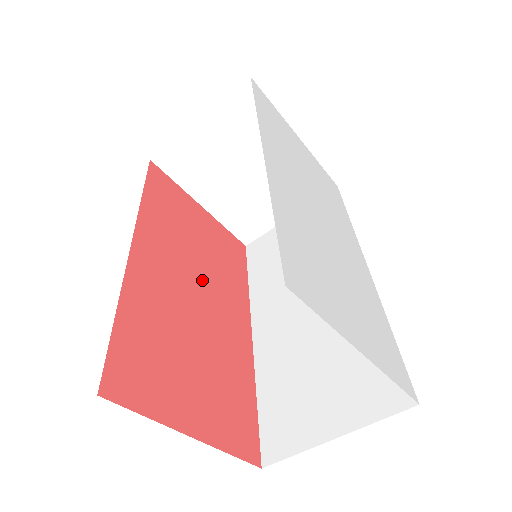
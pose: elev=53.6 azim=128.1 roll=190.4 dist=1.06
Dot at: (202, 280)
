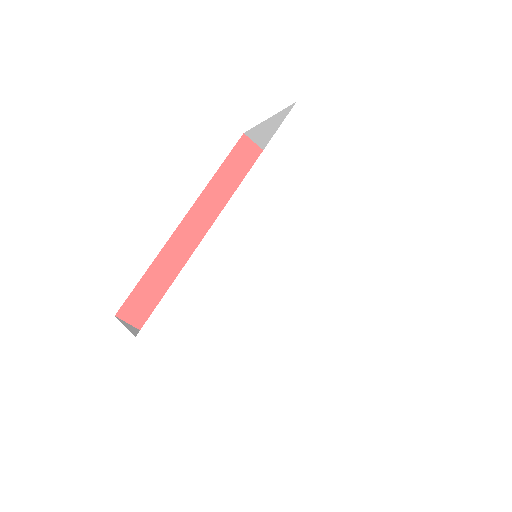
Dot at: occluded
